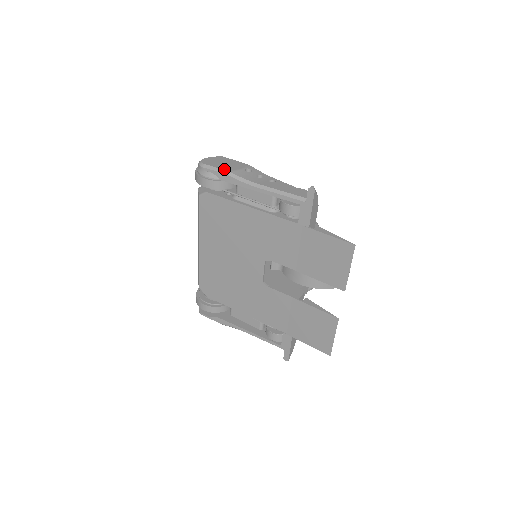
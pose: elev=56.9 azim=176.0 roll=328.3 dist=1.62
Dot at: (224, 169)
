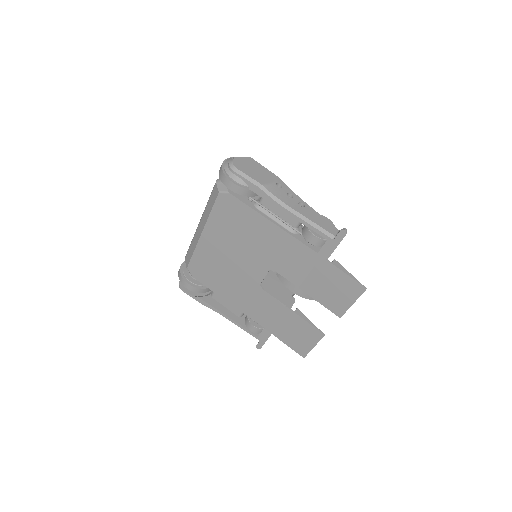
Dot at: (257, 181)
